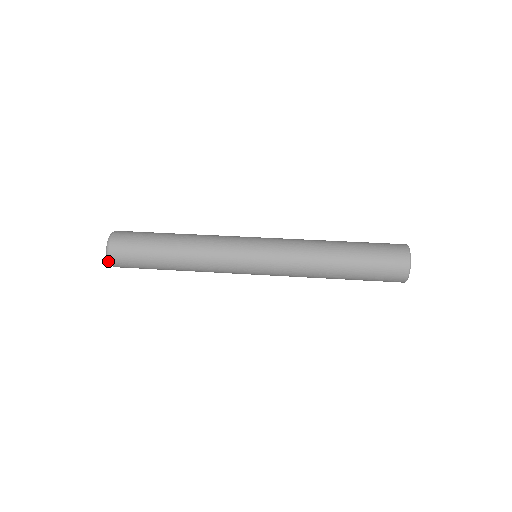
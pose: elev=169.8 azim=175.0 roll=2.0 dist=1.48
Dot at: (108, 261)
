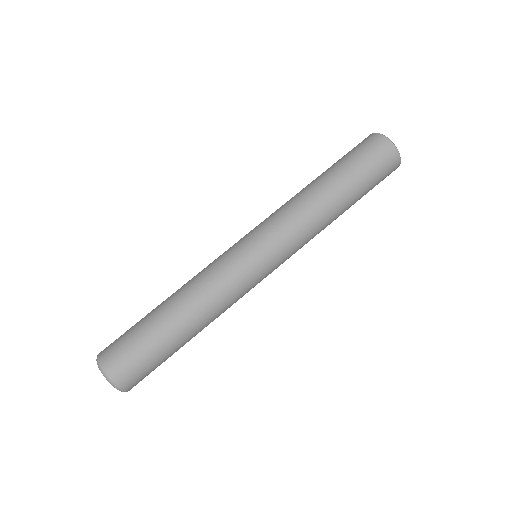
Dot at: (112, 385)
